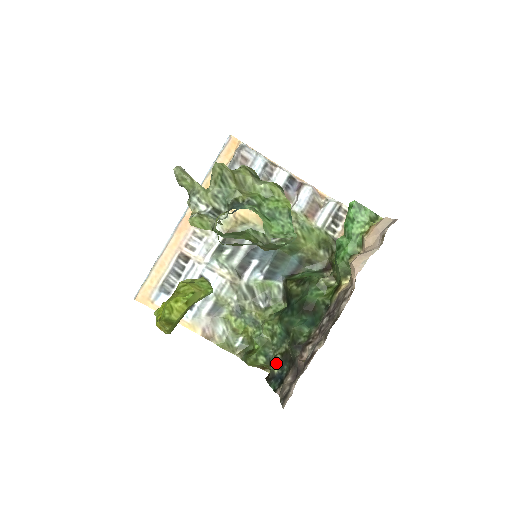
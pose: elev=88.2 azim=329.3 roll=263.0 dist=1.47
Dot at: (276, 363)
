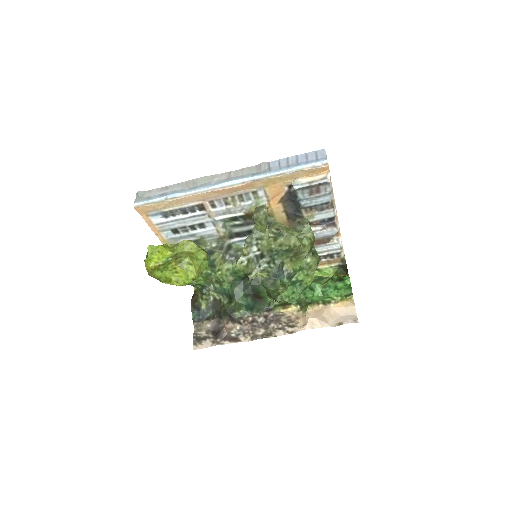
Dot at: (207, 303)
